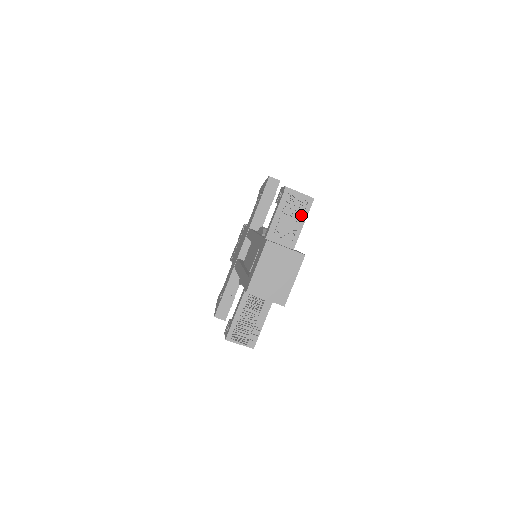
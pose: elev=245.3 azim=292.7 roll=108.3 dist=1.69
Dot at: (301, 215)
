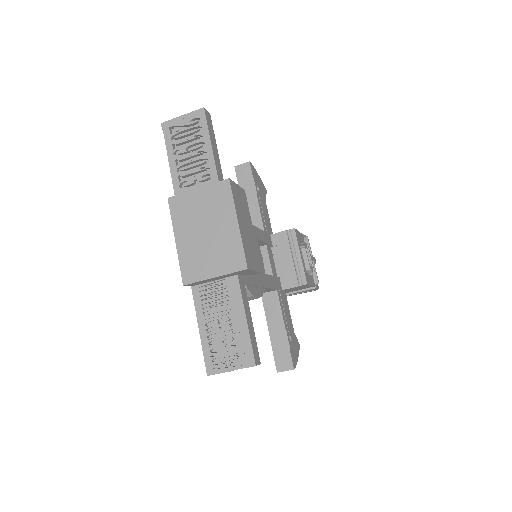
Dot at: (201, 139)
